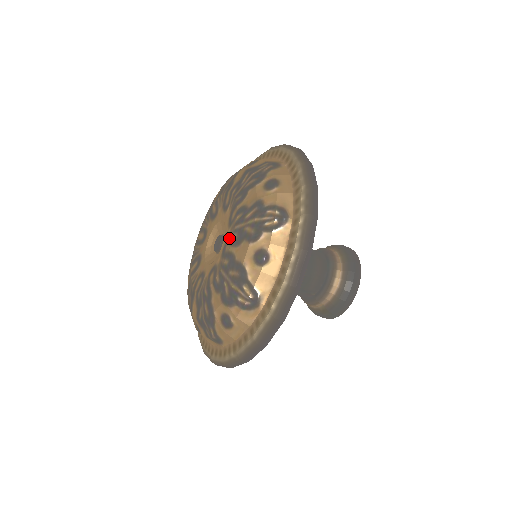
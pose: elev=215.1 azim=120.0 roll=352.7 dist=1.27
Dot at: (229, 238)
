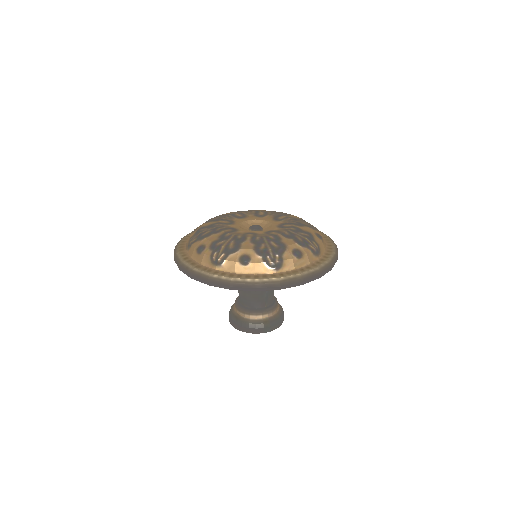
Dot at: (286, 223)
